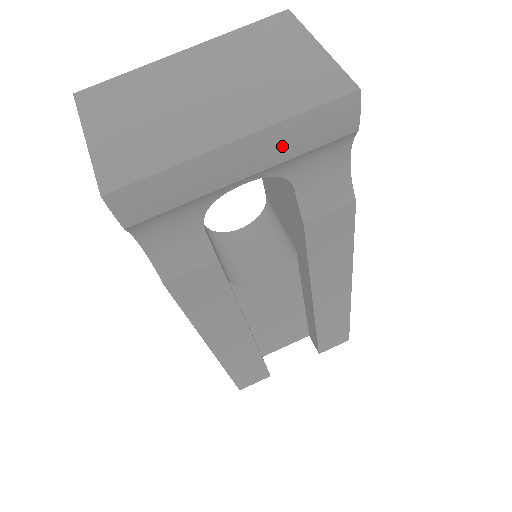
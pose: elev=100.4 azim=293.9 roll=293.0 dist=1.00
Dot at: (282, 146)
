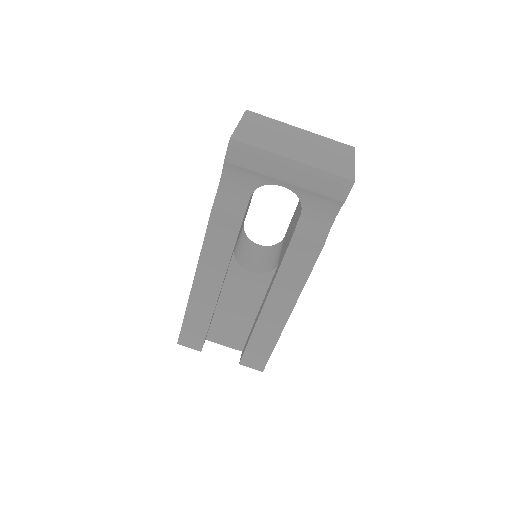
Dot at: (309, 180)
